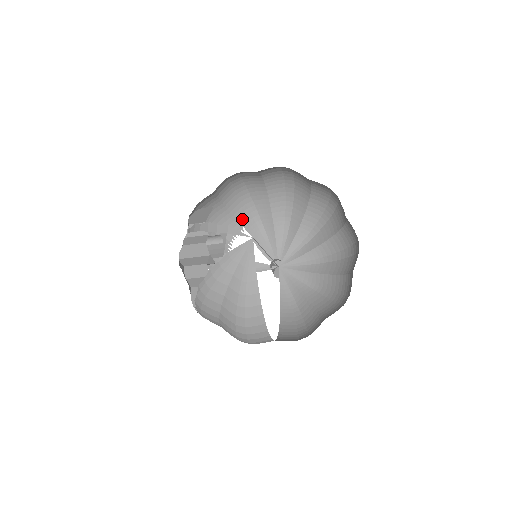
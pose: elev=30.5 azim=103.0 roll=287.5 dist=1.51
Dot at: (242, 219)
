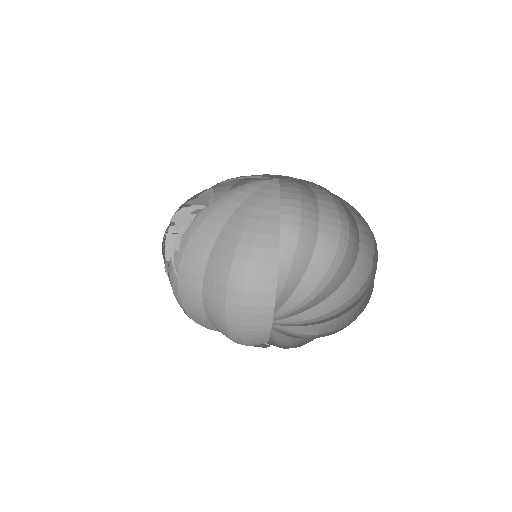
Dot at: occluded
